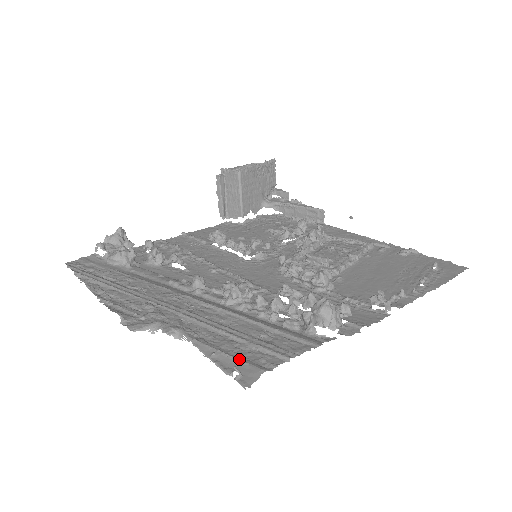
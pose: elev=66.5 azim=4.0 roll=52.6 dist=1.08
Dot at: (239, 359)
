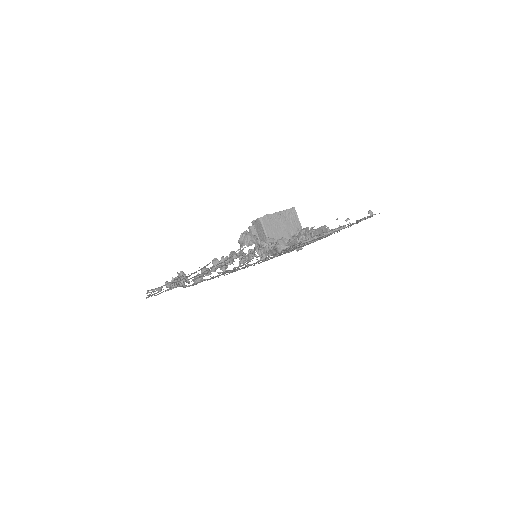
Dot at: occluded
